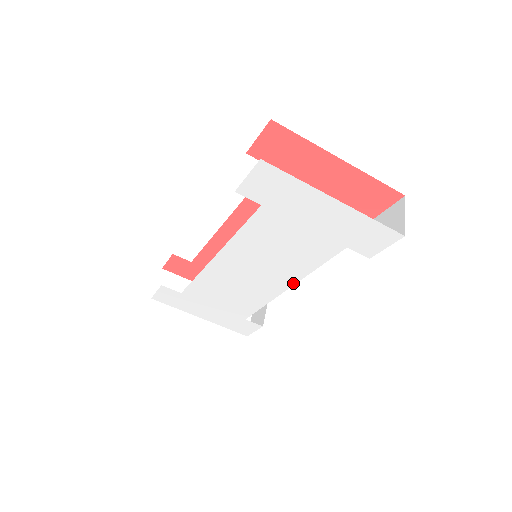
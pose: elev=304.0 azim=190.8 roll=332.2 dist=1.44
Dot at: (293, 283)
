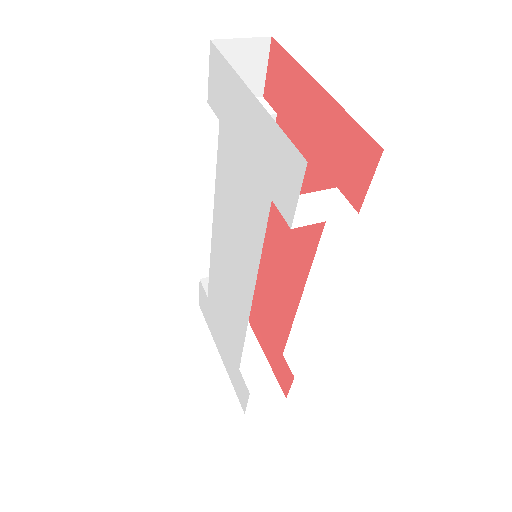
Dot at: (253, 289)
